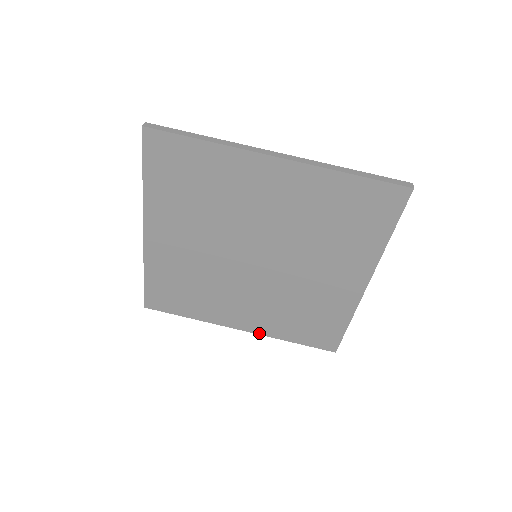
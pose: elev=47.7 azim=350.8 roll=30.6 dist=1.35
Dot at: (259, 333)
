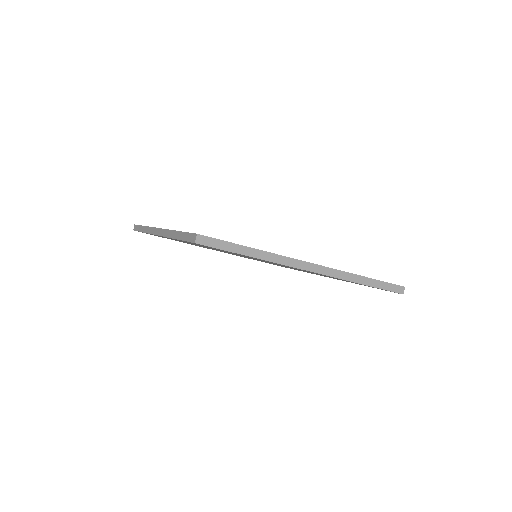
Dot at: occluded
